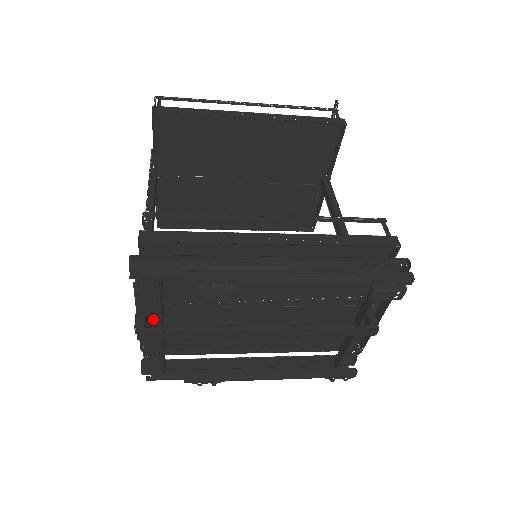
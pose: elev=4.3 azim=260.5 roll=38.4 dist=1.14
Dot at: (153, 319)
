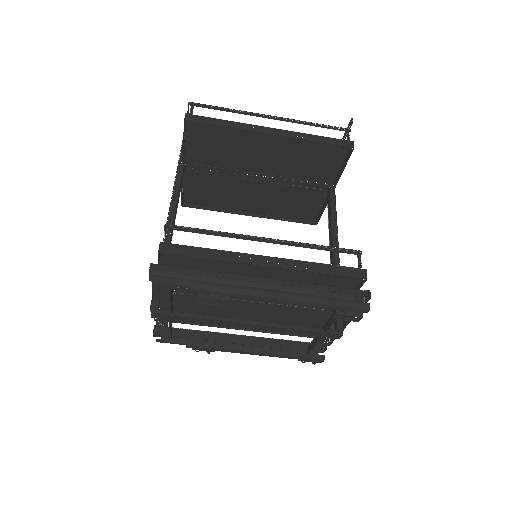
Dot at: (165, 302)
